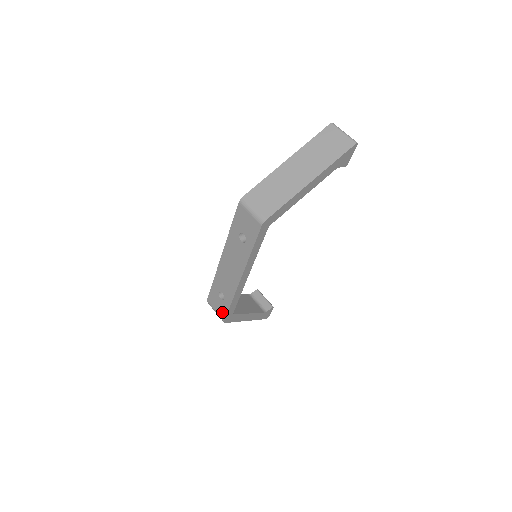
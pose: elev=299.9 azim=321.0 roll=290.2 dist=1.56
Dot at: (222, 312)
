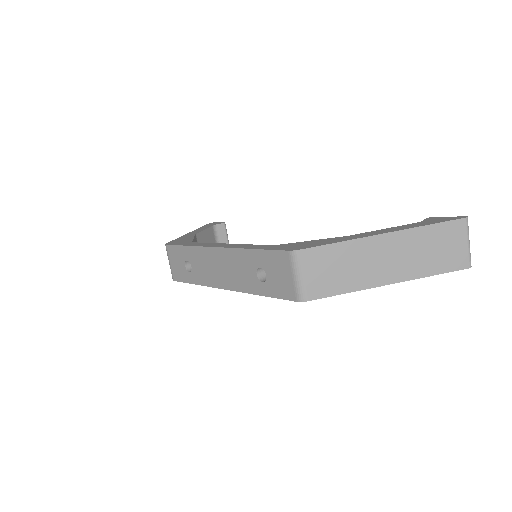
Dot at: (178, 274)
